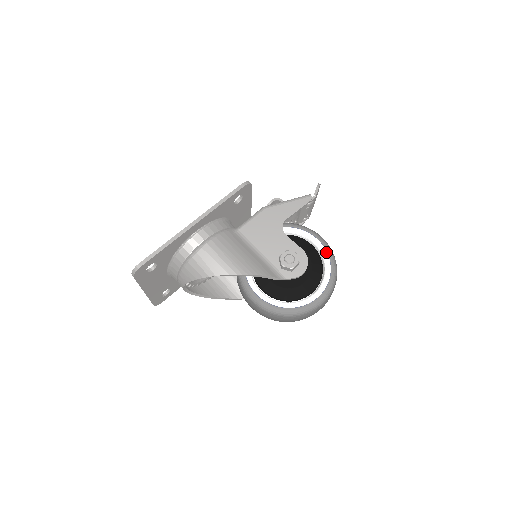
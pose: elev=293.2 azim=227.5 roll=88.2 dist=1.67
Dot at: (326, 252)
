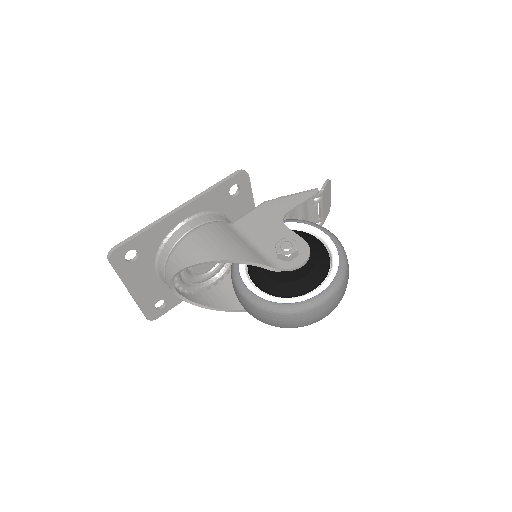
Dot at: (334, 245)
